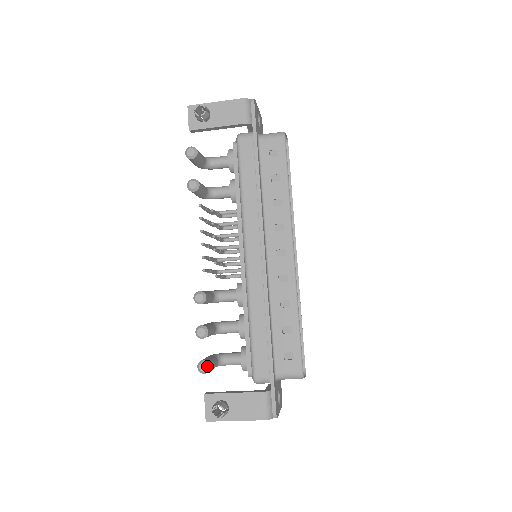
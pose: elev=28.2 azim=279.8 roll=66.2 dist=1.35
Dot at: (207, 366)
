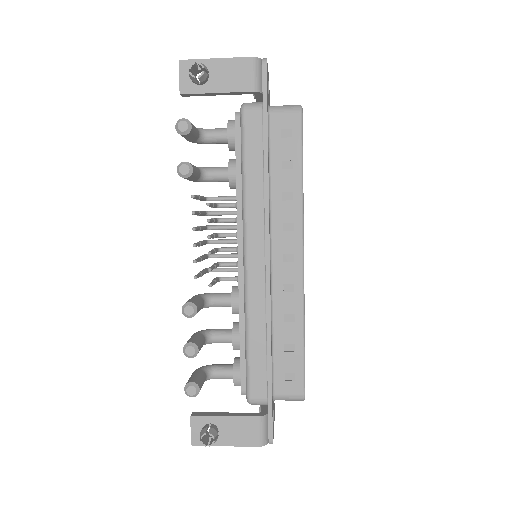
Dot at: (196, 390)
